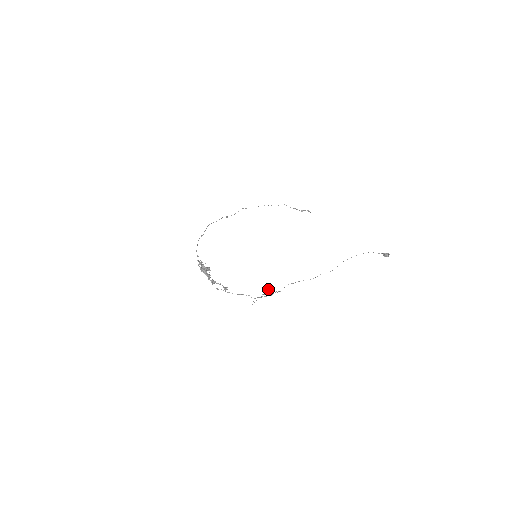
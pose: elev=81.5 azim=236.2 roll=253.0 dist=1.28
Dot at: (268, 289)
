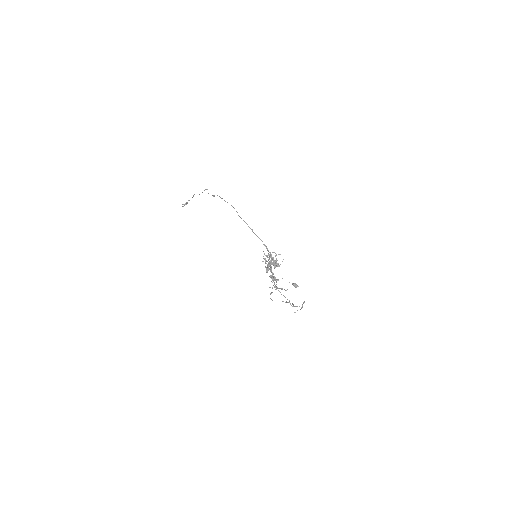
Dot at: occluded
